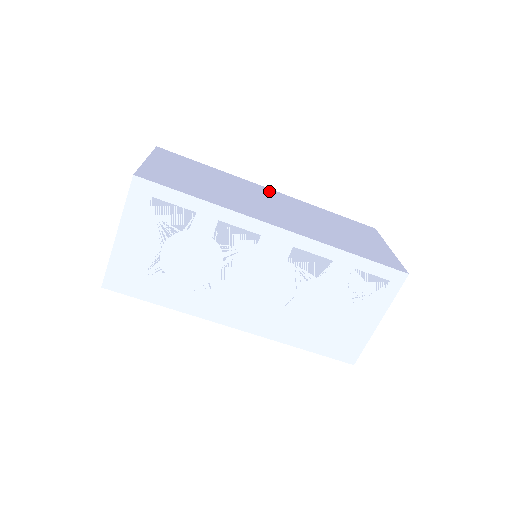
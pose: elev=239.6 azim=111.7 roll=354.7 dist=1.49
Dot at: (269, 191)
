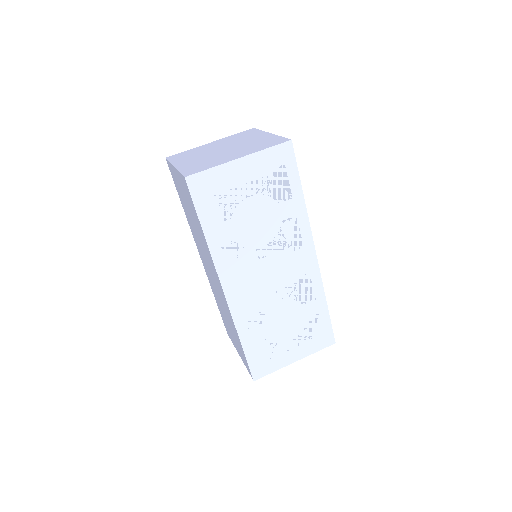
Dot at: occluded
